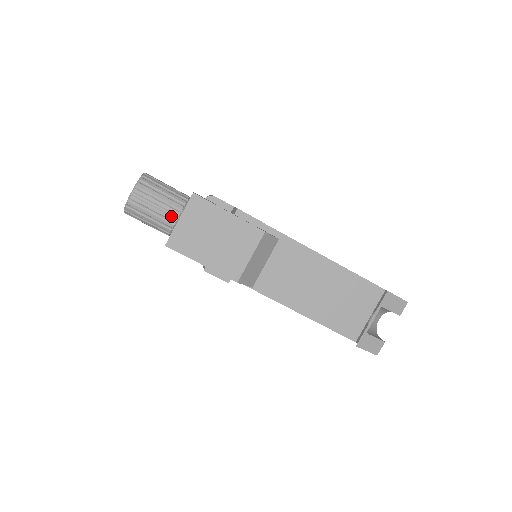
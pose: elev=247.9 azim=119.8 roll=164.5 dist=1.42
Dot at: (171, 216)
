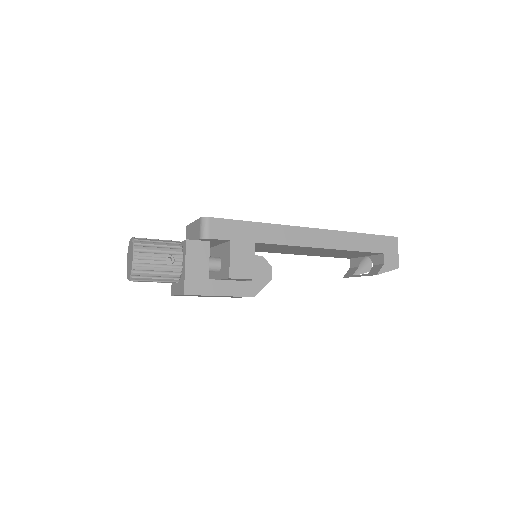
Dot at: occluded
